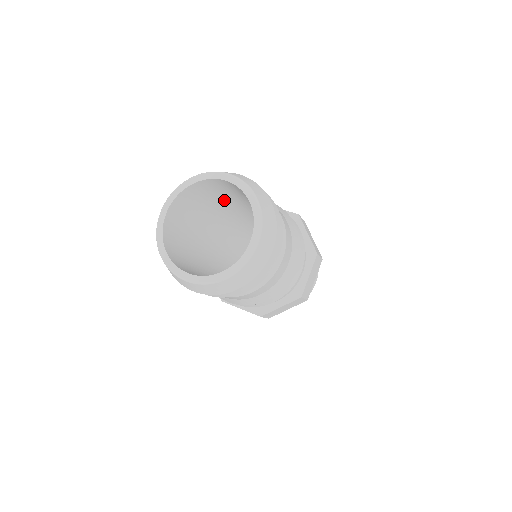
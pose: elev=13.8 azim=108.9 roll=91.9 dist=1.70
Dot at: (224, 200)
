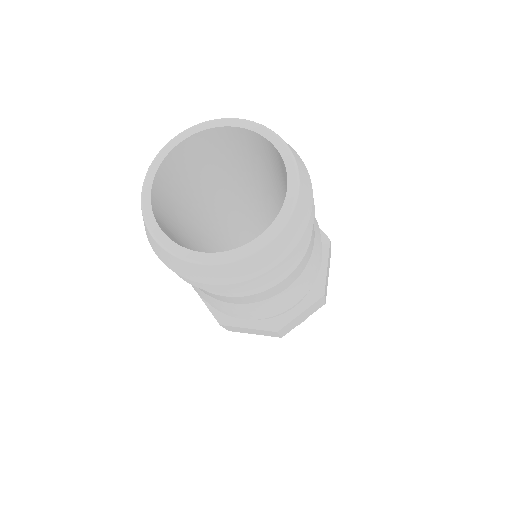
Dot at: (216, 176)
